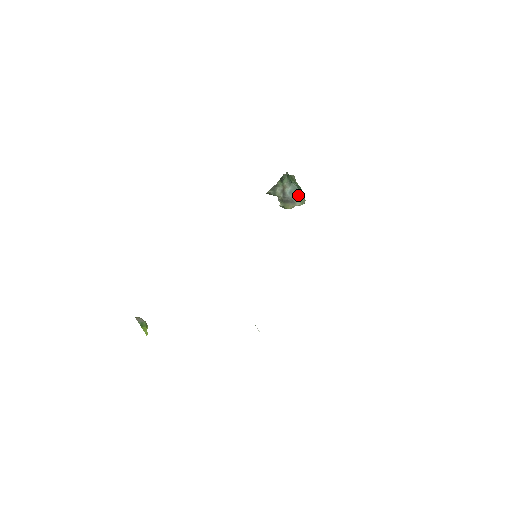
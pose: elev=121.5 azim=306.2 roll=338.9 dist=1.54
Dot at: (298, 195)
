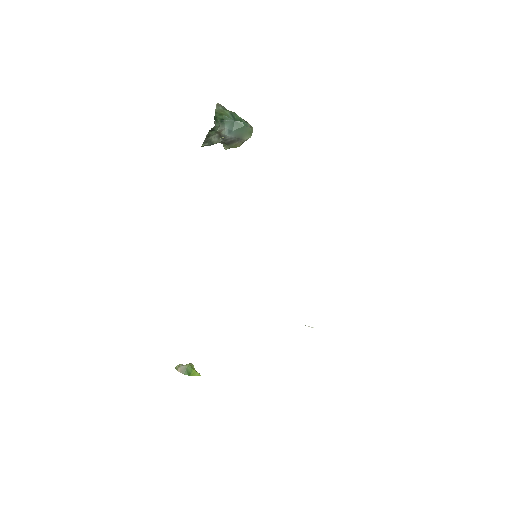
Dot at: (241, 129)
